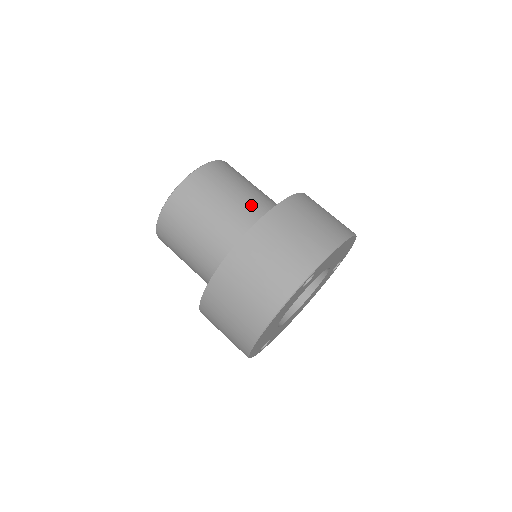
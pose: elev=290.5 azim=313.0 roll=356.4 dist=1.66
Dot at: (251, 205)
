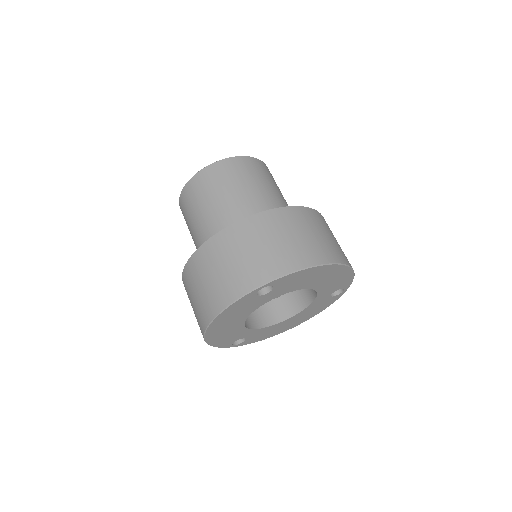
Dot at: (254, 205)
